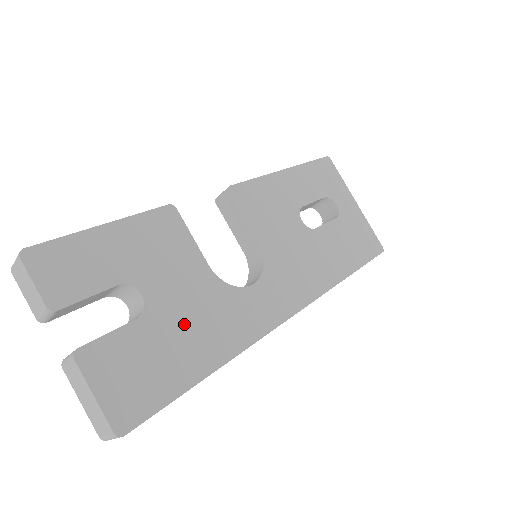
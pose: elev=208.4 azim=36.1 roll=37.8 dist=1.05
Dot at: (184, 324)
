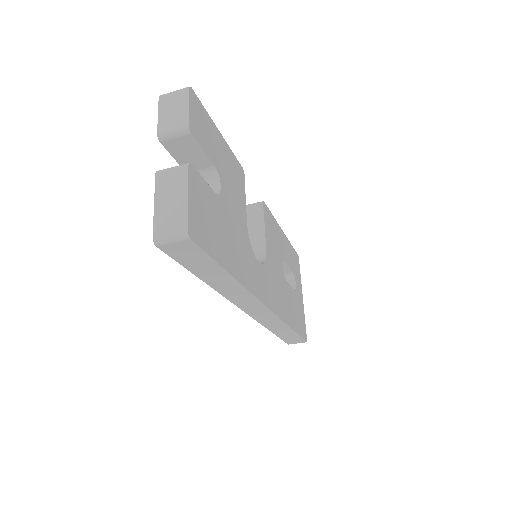
Dot at: (230, 230)
